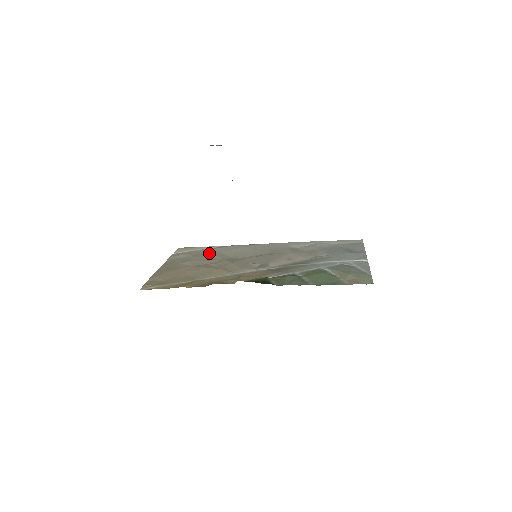
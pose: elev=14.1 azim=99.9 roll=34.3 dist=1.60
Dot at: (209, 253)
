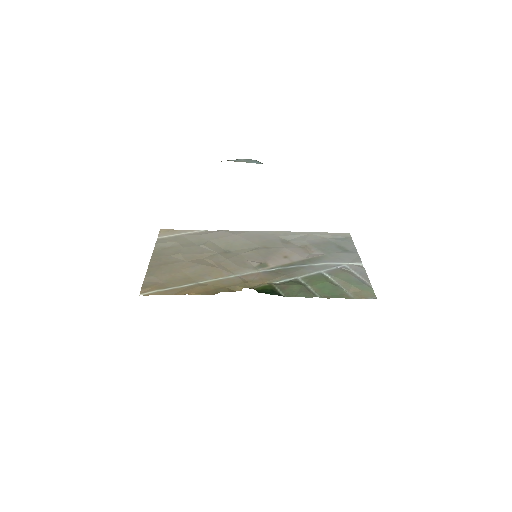
Dot at: (198, 241)
